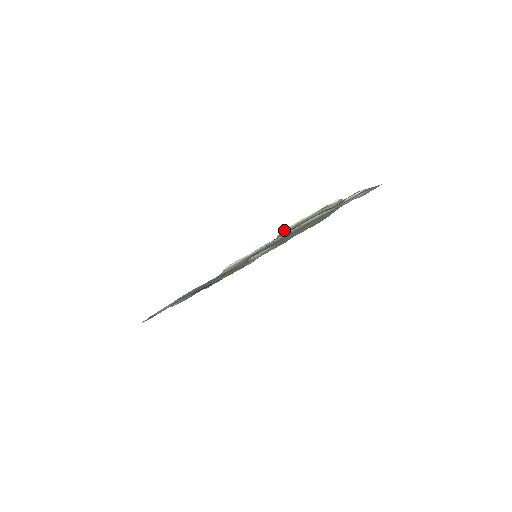
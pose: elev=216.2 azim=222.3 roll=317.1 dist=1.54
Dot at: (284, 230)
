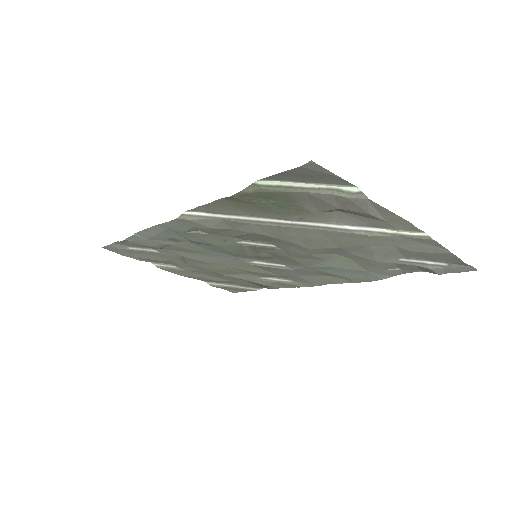
Dot at: (258, 182)
